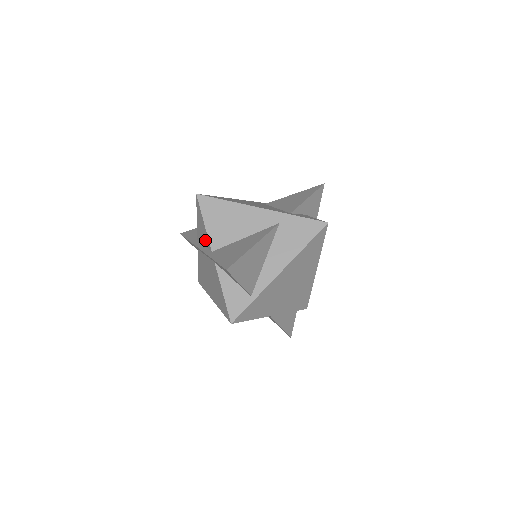
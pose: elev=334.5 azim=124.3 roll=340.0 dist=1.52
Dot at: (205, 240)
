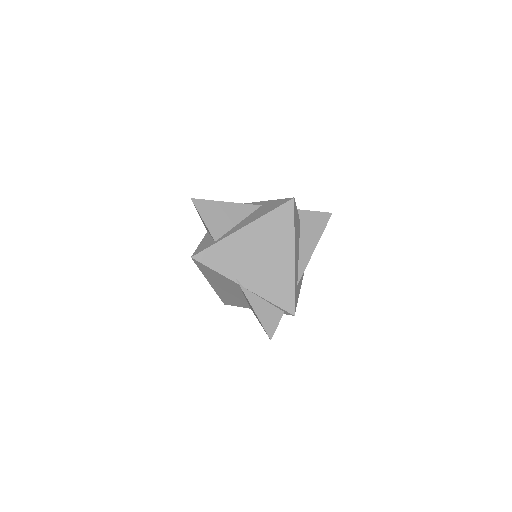
Dot at: occluded
